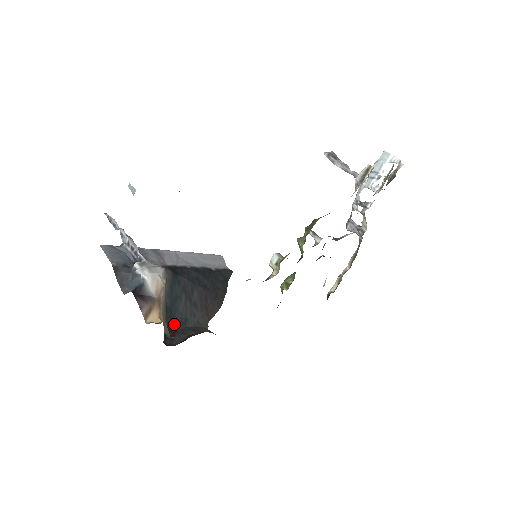
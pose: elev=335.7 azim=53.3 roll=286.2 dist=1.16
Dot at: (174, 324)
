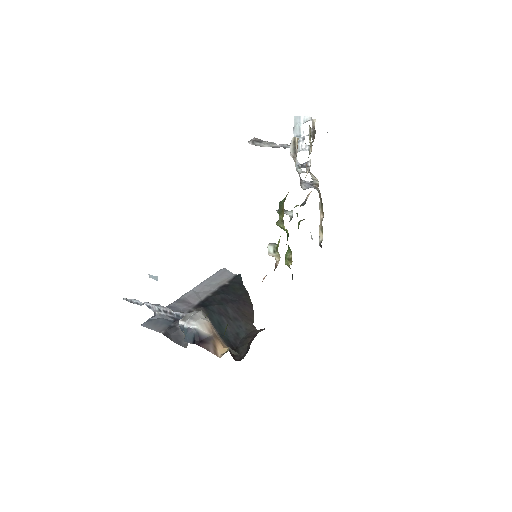
Dot at: (232, 343)
